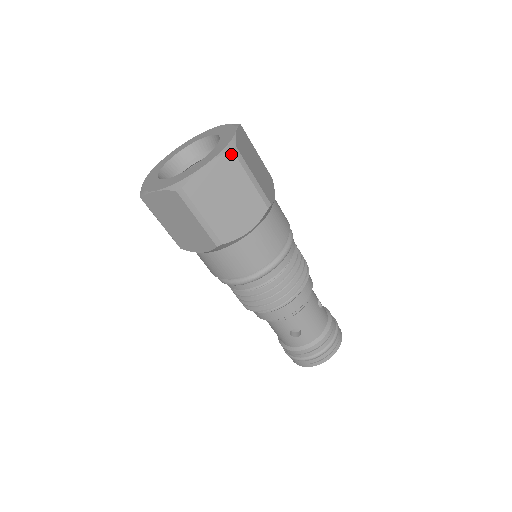
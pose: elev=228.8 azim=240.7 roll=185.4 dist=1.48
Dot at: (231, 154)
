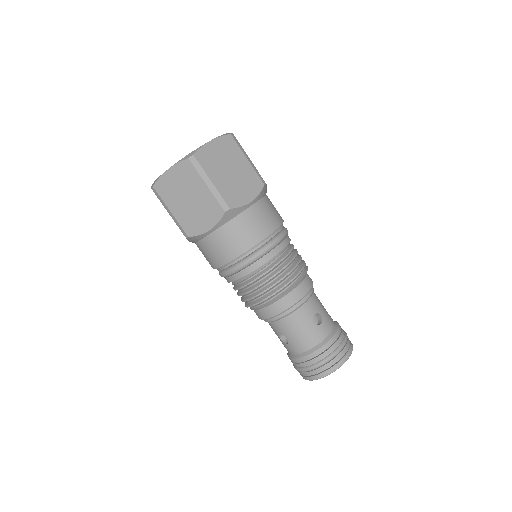
Dot at: (188, 161)
